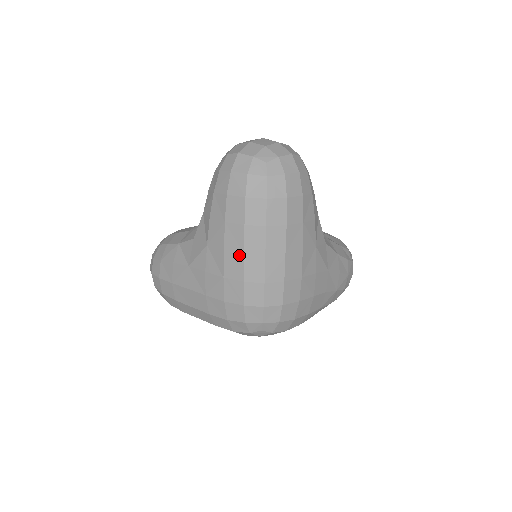
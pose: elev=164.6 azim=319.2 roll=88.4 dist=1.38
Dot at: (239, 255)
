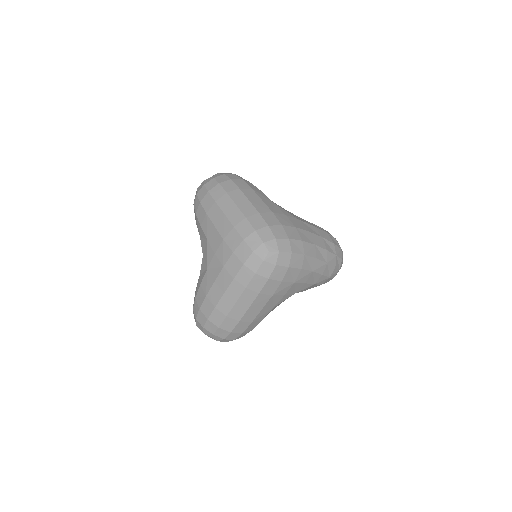
Dot at: (223, 218)
